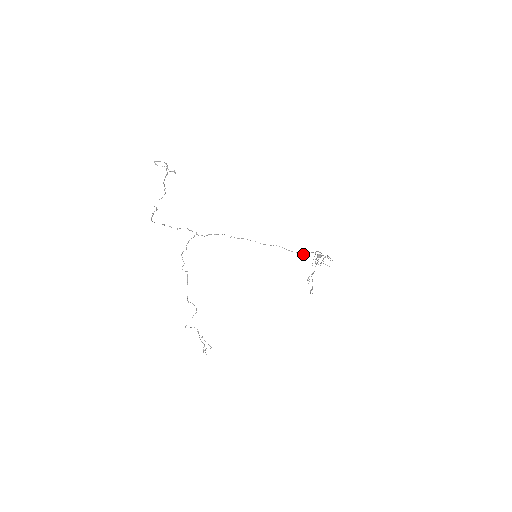
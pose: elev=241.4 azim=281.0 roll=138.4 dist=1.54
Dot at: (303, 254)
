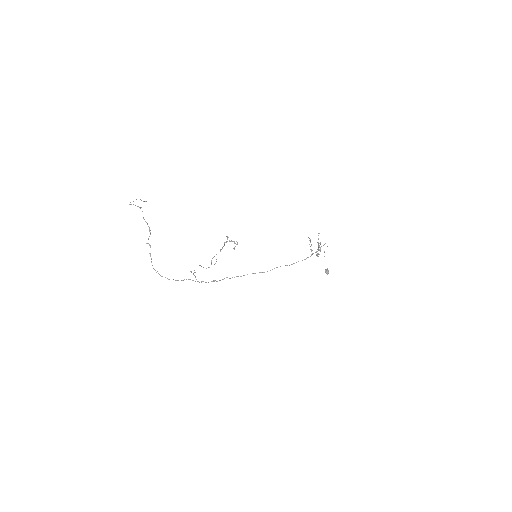
Dot at: occluded
